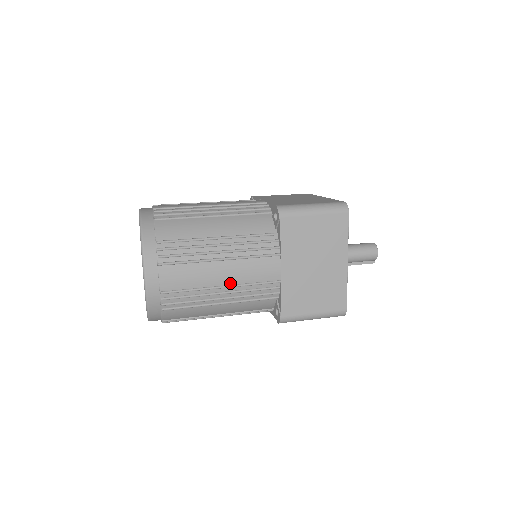
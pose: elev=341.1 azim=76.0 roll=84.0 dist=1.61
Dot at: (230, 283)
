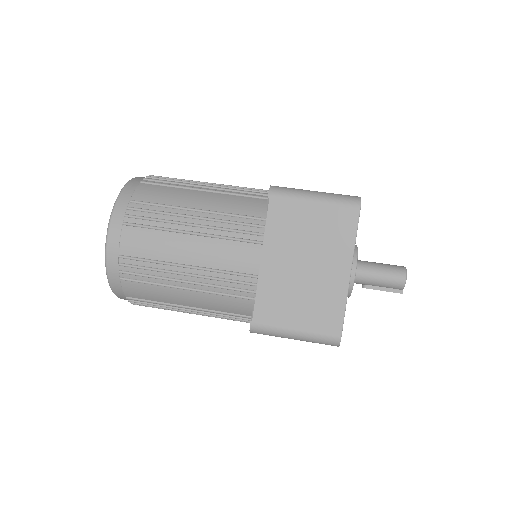
Dot at: (197, 264)
